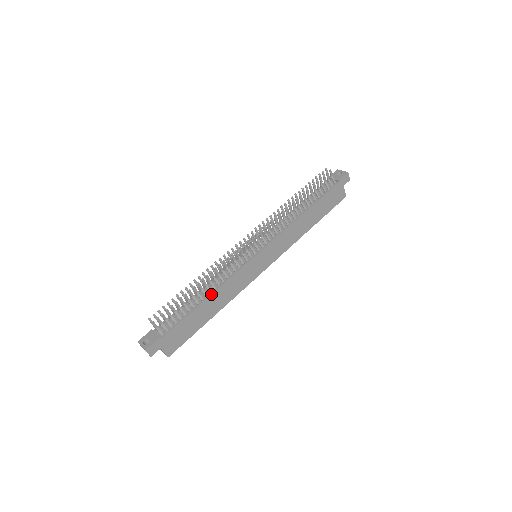
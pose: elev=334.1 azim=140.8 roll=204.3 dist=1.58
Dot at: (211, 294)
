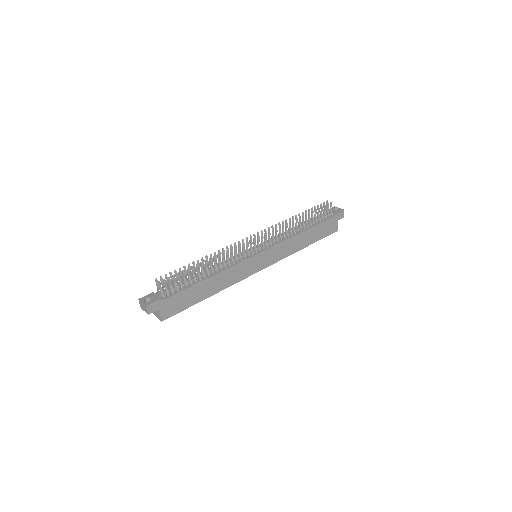
Dot at: (213, 275)
